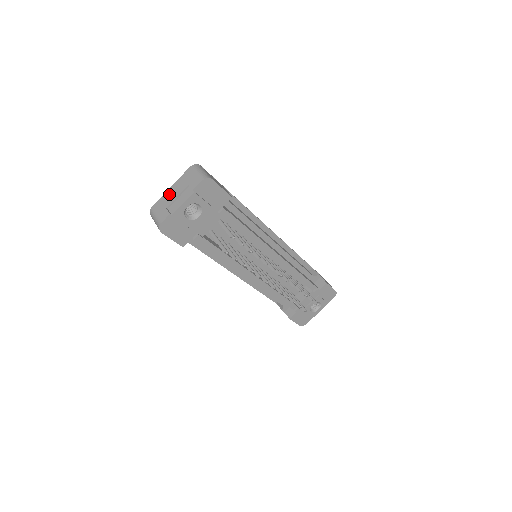
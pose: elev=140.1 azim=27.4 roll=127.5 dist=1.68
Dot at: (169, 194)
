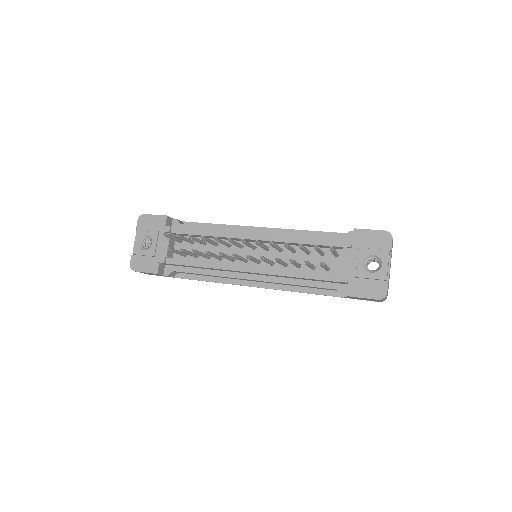
Dot at: occluded
